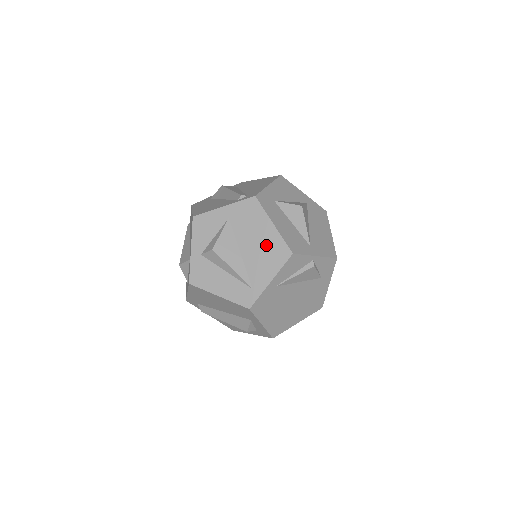
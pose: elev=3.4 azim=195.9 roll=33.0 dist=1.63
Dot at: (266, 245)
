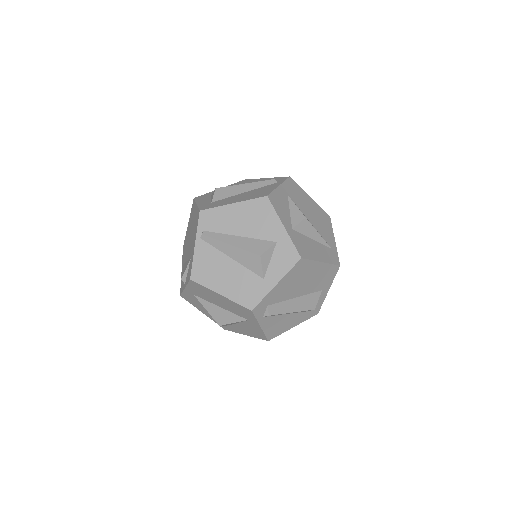
Dot at: (317, 213)
